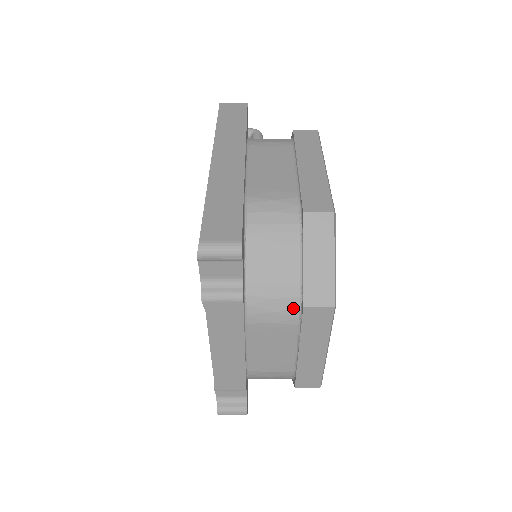
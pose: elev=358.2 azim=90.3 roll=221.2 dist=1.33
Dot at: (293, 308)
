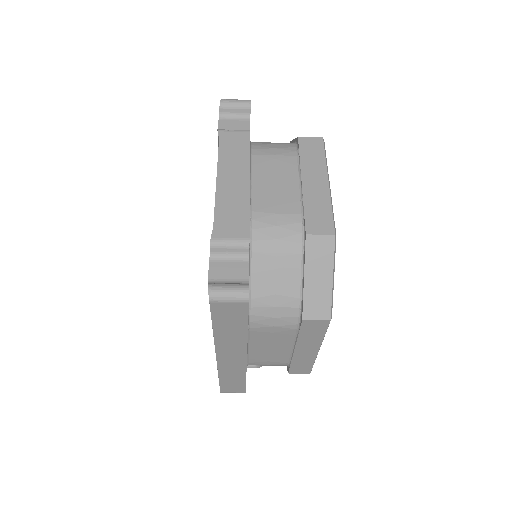
Dot at: (290, 147)
